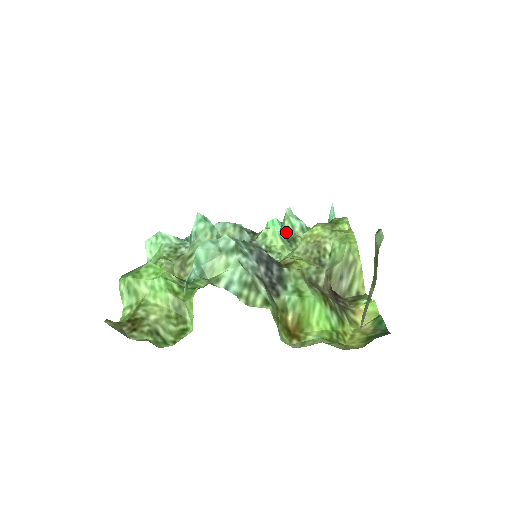
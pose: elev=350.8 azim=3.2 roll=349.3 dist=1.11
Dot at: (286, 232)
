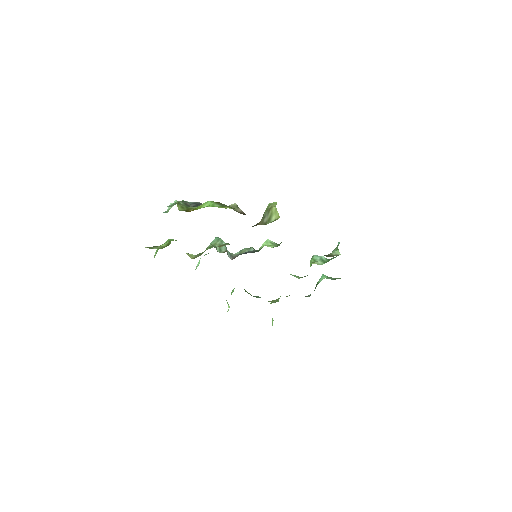
Dot at: occluded
